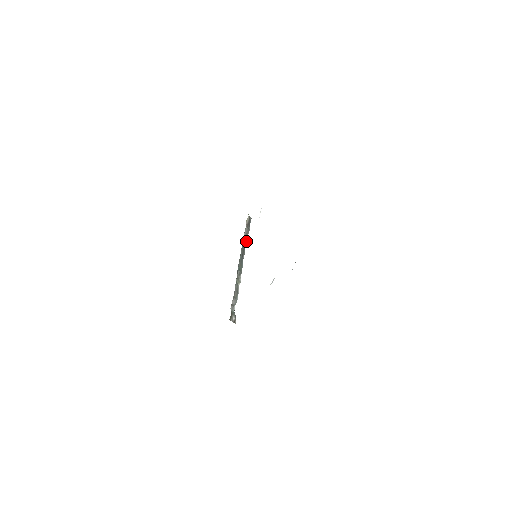
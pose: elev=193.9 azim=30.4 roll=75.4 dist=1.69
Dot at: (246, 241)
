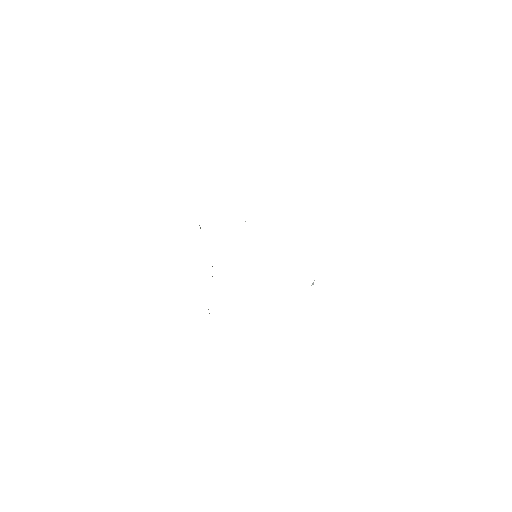
Dot at: occluded
